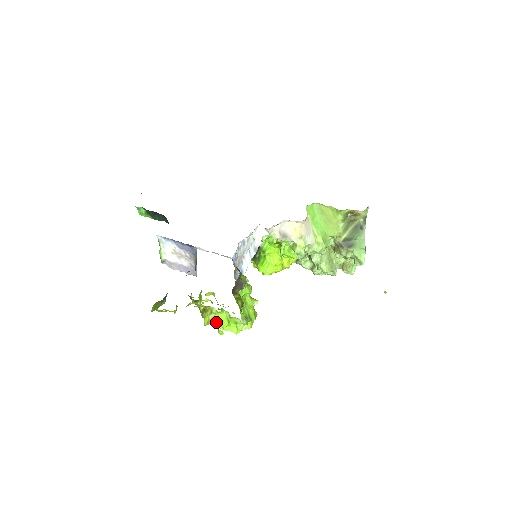
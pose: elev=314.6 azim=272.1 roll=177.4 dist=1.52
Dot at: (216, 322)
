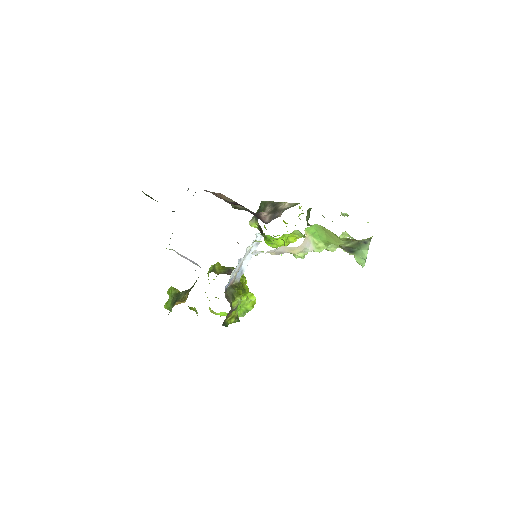
Dot at: occluded
